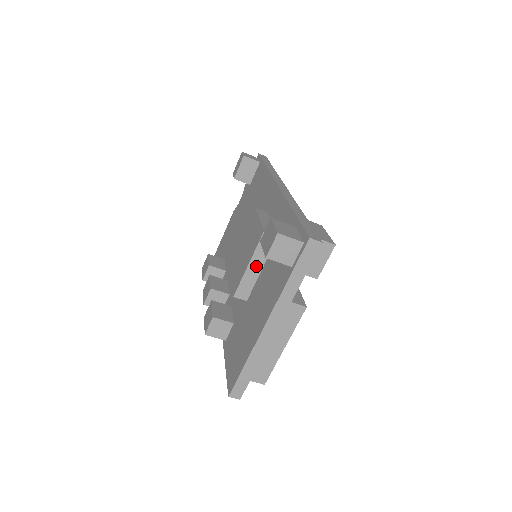
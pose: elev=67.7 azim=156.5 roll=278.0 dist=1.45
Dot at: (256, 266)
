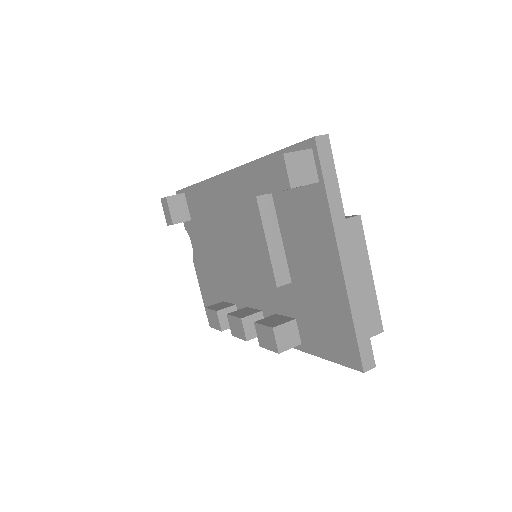
Dot at: (274, 239)
